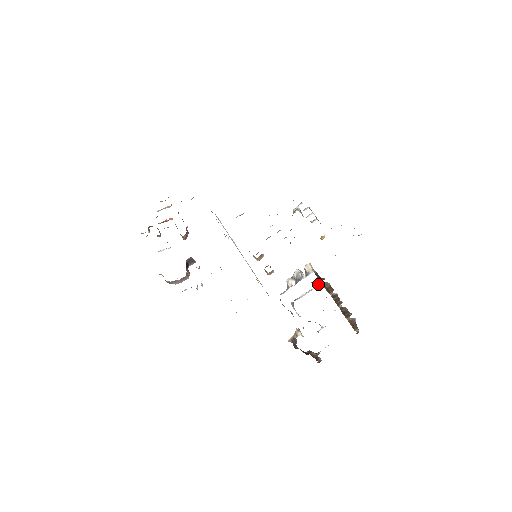
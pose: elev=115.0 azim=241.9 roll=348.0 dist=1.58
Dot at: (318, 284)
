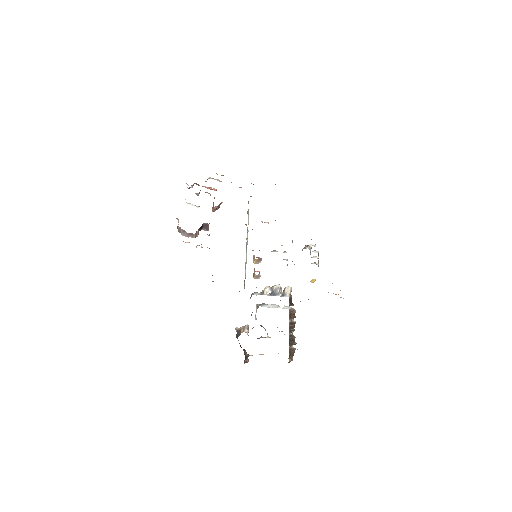
Dot at: (286, 307)
